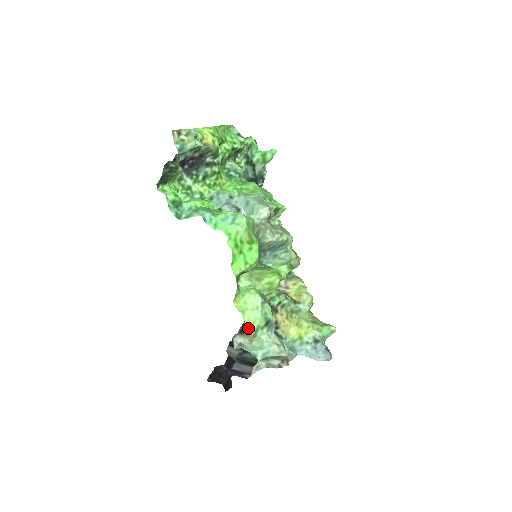
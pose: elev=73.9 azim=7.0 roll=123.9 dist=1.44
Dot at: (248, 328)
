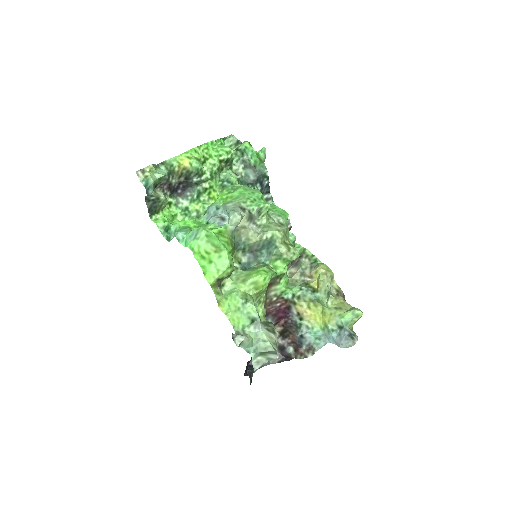
Dot at: (235, 328)
